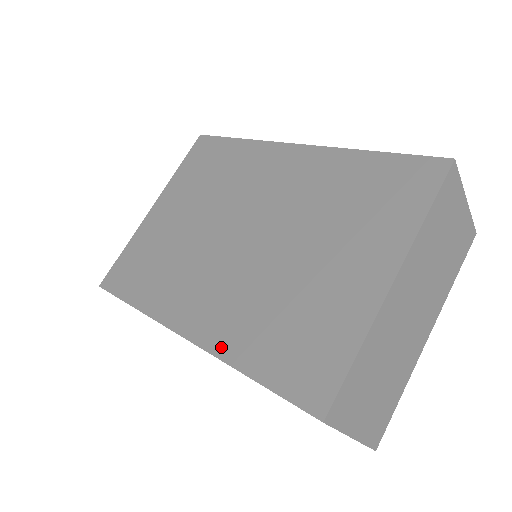
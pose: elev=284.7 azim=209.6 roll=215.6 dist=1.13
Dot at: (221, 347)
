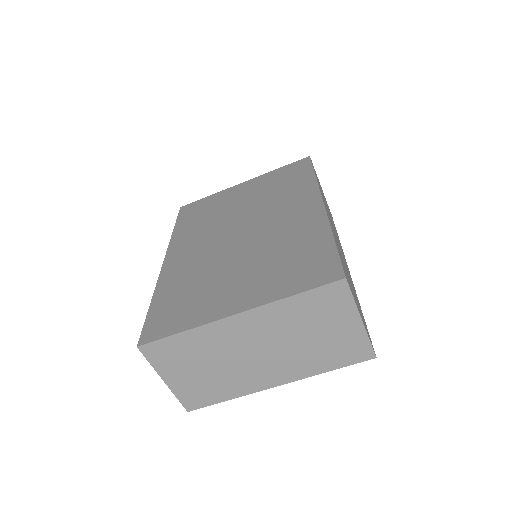
Dot at: (163, 280)
